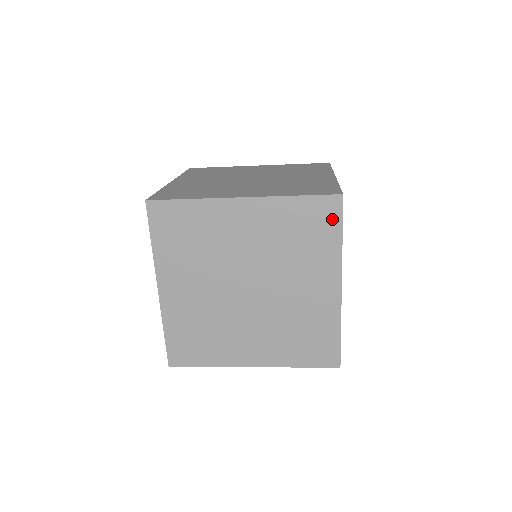
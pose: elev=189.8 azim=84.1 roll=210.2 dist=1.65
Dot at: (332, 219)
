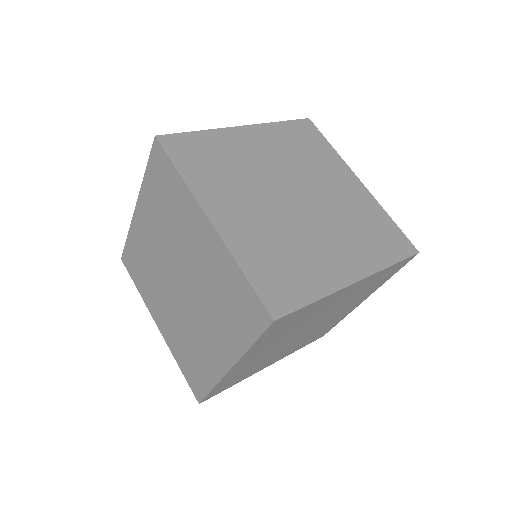
Dot at: (398, 269)
